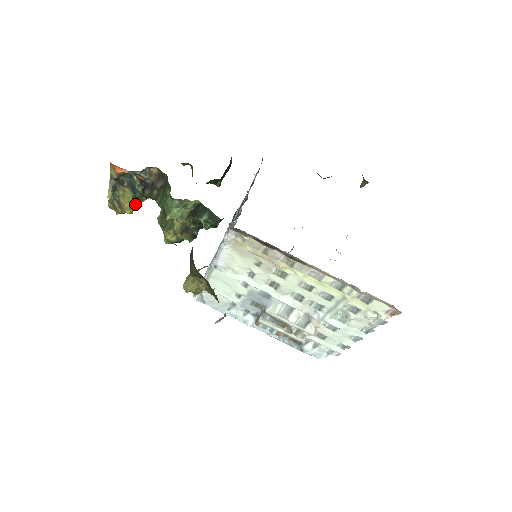
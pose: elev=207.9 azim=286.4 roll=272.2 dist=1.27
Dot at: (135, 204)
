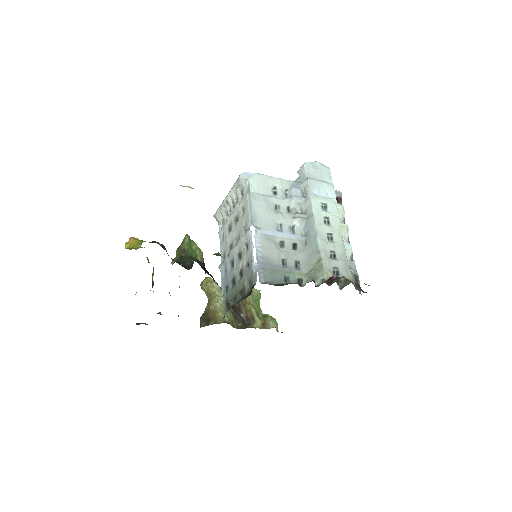
Dot at: occluded
